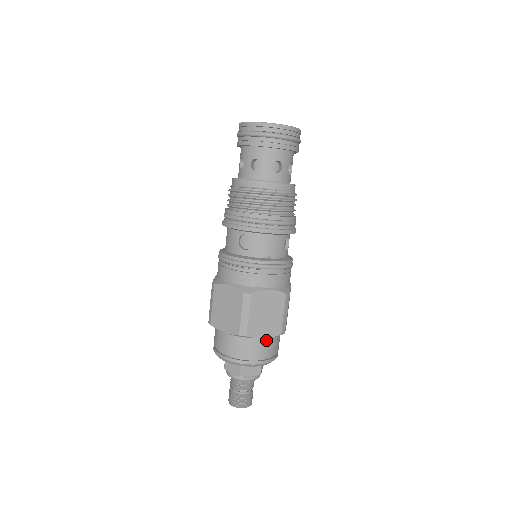
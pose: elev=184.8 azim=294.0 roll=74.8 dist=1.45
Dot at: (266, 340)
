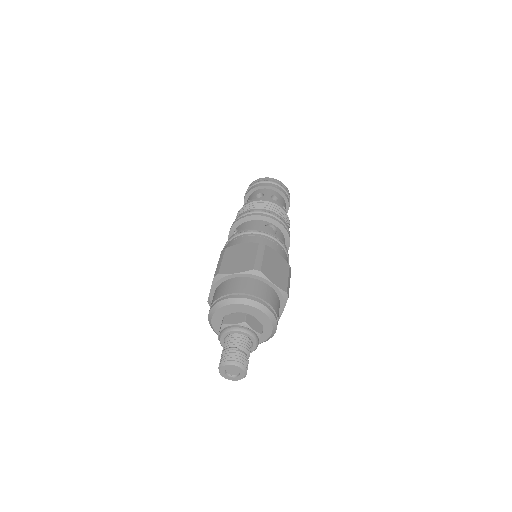
Dot at: (242, 280)
